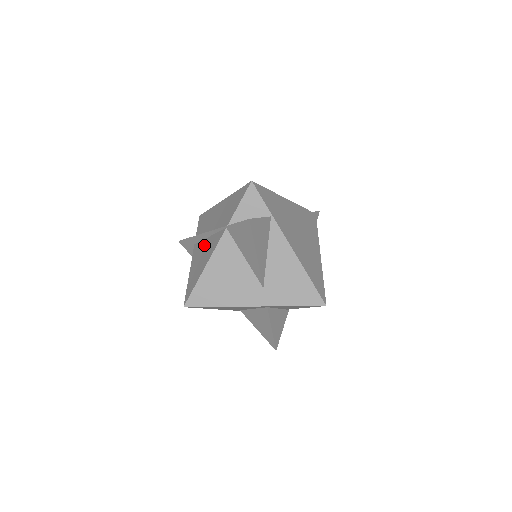
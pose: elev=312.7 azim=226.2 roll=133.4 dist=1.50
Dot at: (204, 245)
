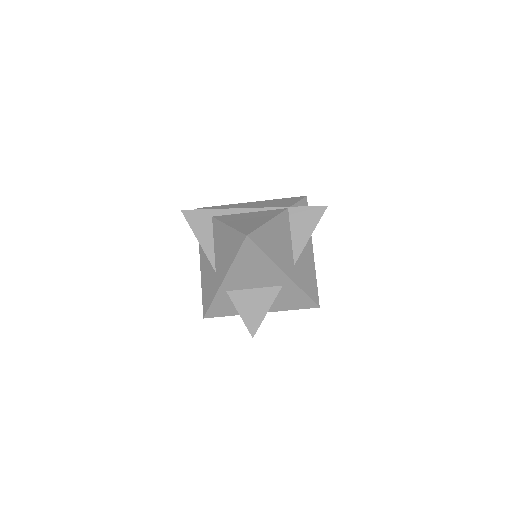
Dot at: (245, 215)
